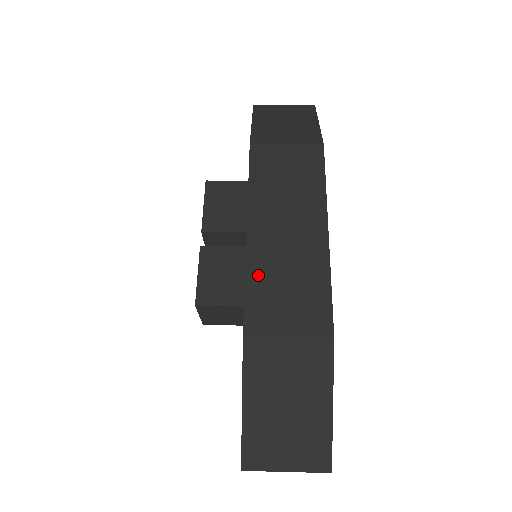
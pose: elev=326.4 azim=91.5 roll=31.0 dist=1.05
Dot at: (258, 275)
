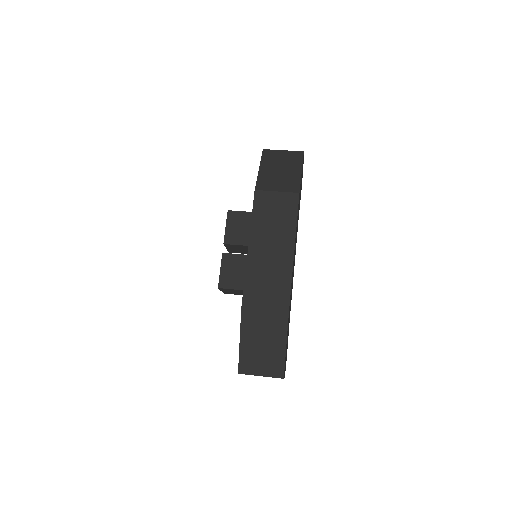
Dot at: (252, 275)
